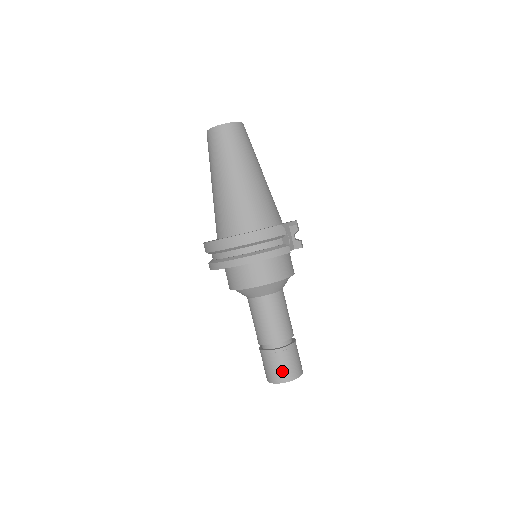
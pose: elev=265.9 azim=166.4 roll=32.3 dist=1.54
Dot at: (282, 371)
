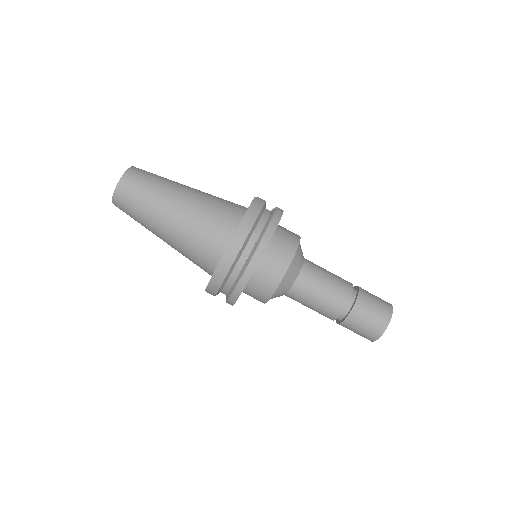
Dot at: (379, 312)
